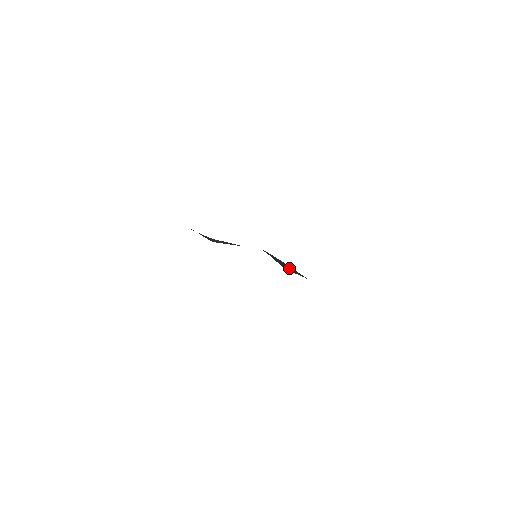
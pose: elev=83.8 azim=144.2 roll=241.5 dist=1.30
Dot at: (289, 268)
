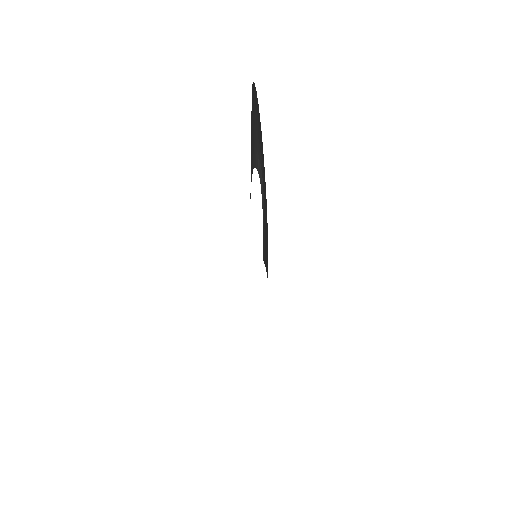
Dot at: occluded
